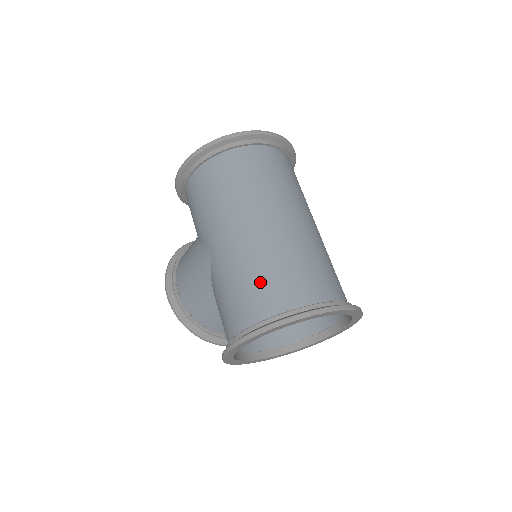
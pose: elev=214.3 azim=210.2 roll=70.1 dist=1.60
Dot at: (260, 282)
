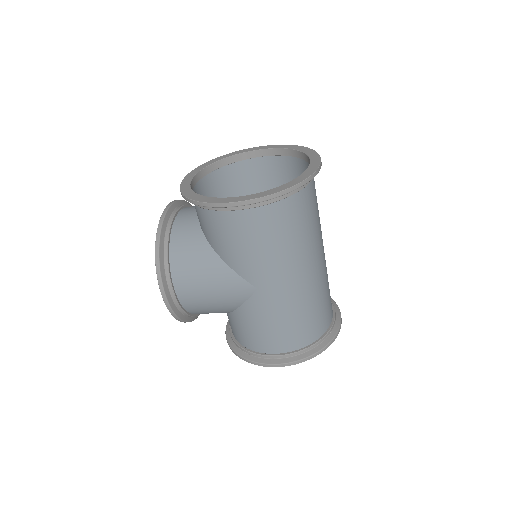
Dot at: (306, 321)
